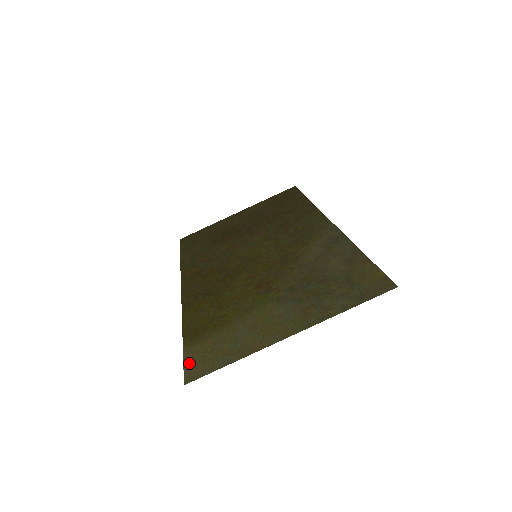
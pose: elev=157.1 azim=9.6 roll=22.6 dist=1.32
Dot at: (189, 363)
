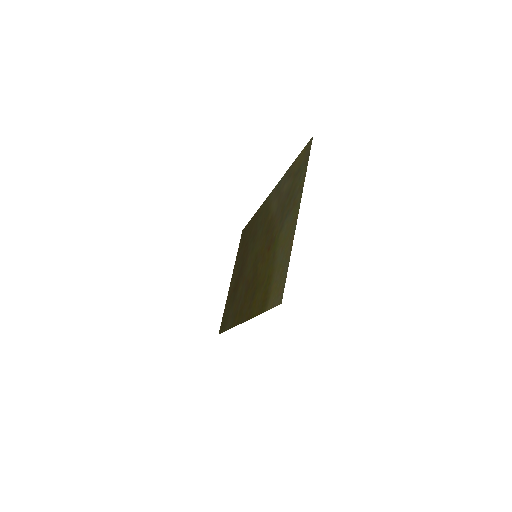
Dot at: (274, 302)
